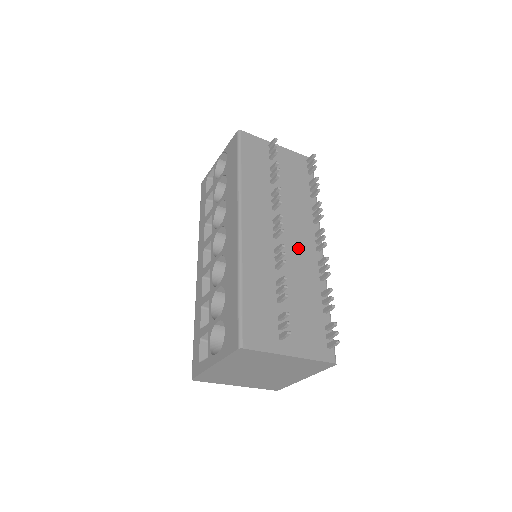
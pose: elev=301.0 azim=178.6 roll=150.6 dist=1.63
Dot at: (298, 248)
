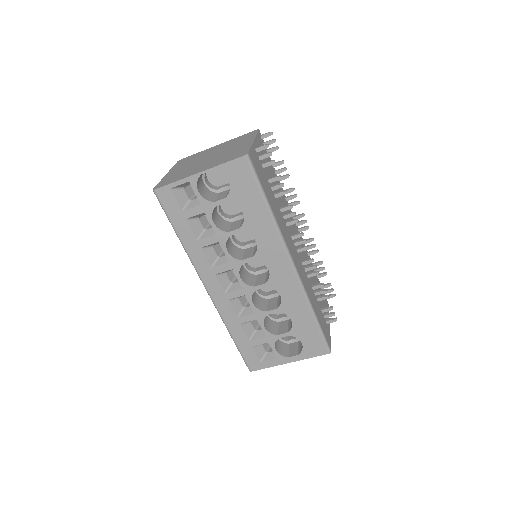
Dot at: occluded
